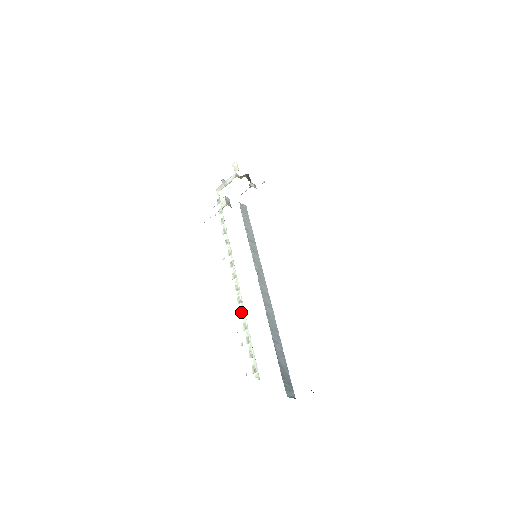
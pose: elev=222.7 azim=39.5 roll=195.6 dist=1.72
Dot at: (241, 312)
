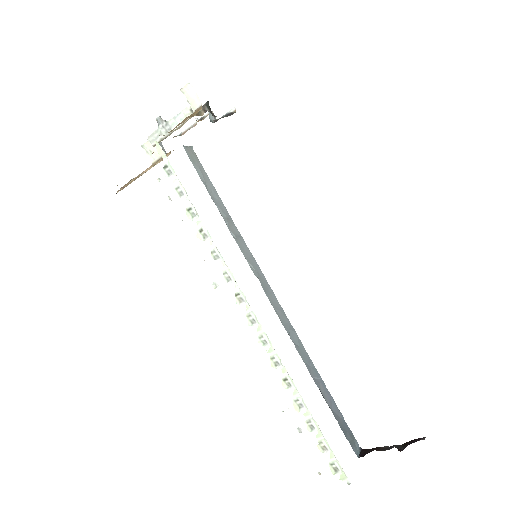
Dot at: (284, 382)
